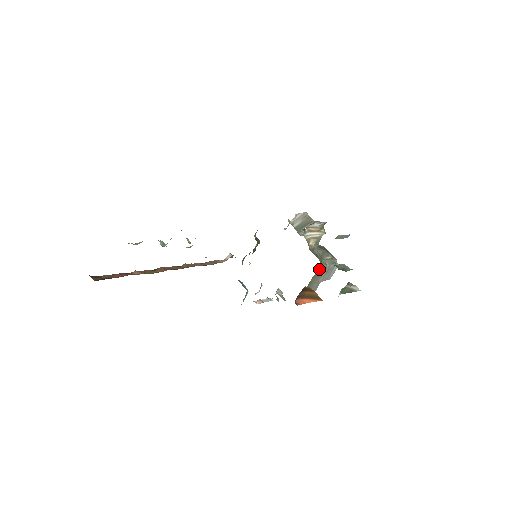
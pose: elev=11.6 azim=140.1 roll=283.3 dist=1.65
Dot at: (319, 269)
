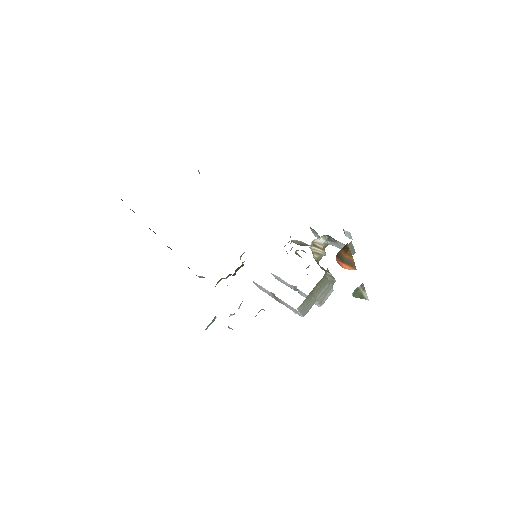
Dot at: (324, 277)
